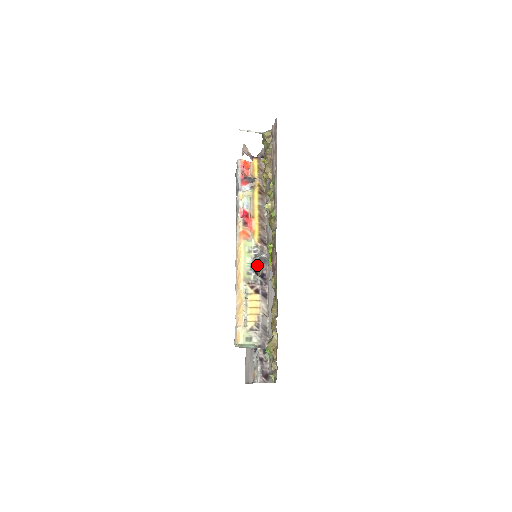
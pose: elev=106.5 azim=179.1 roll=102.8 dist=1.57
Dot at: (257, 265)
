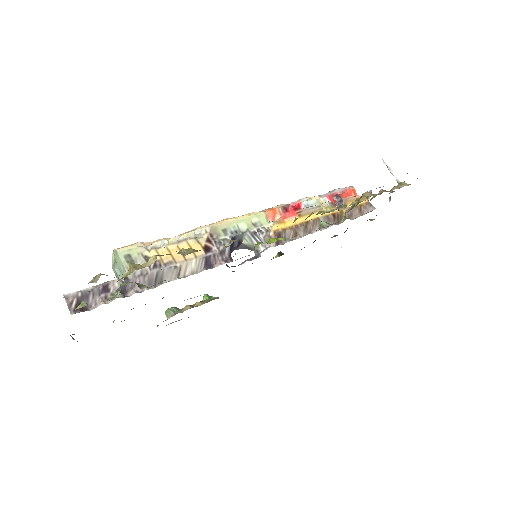
Dot at: occluded
